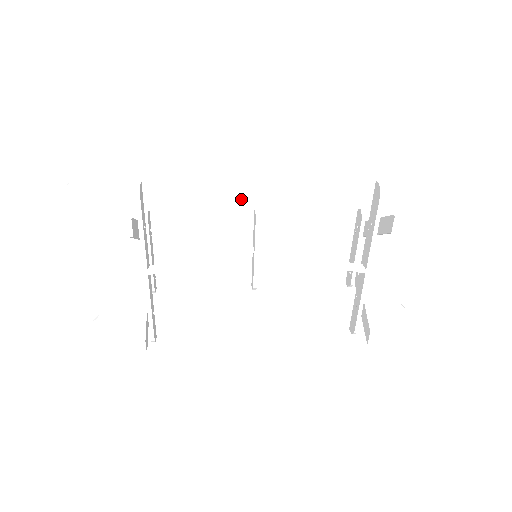
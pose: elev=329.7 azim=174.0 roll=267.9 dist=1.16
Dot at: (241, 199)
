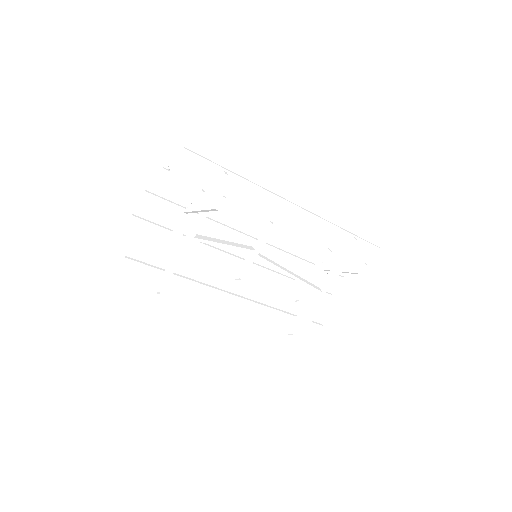
Dot at: (278, 214)
